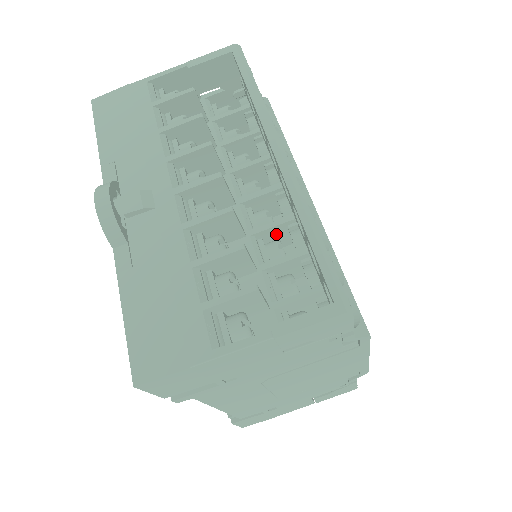
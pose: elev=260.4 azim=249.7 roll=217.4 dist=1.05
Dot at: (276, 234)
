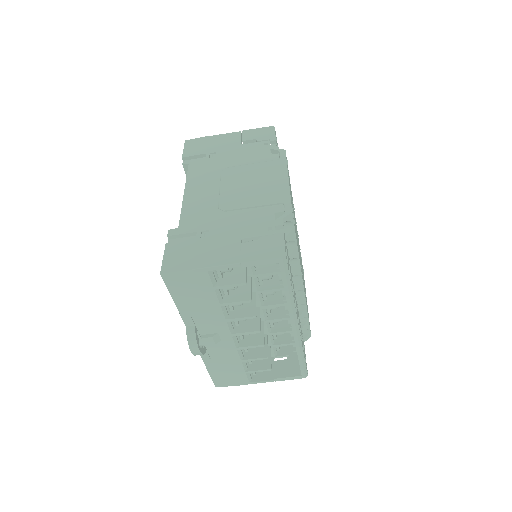
Dot at: (279, 314)
